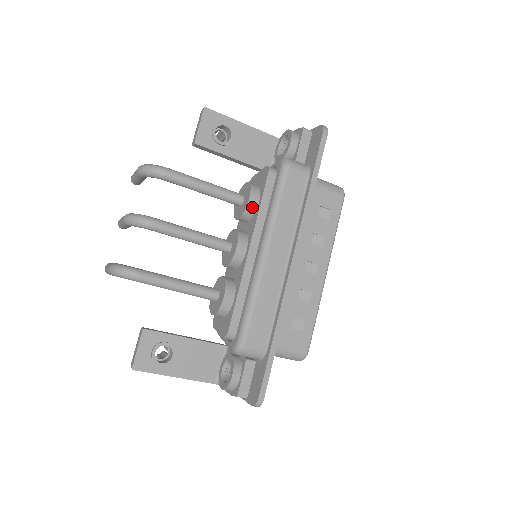
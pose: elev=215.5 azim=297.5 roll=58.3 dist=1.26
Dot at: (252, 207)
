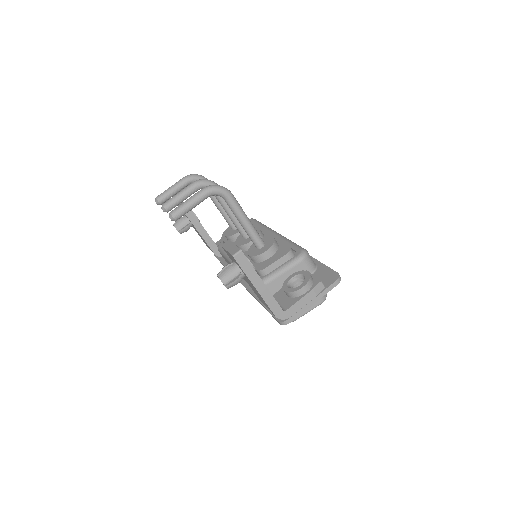
Dot at: occluded
